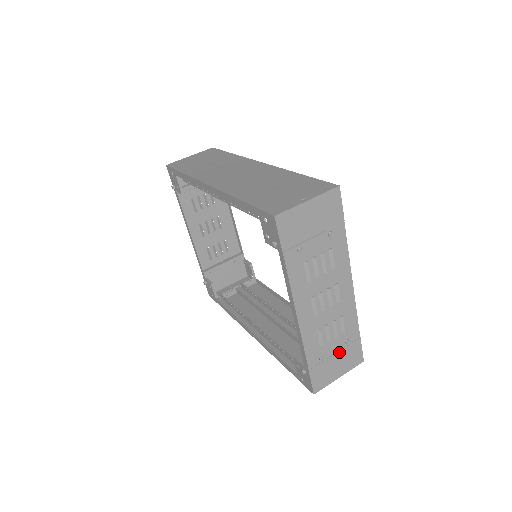
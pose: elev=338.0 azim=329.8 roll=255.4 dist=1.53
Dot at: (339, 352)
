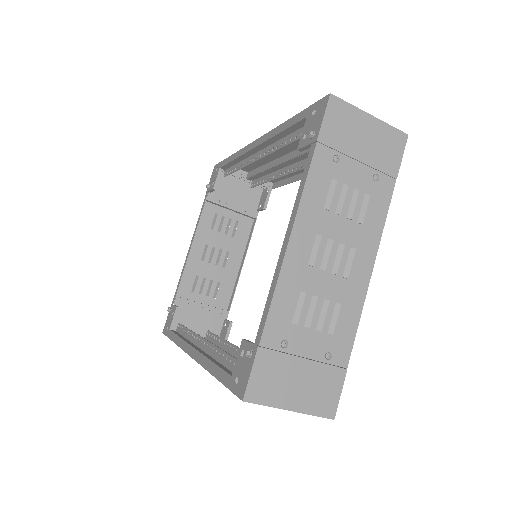
Dot at: (310, 362)
